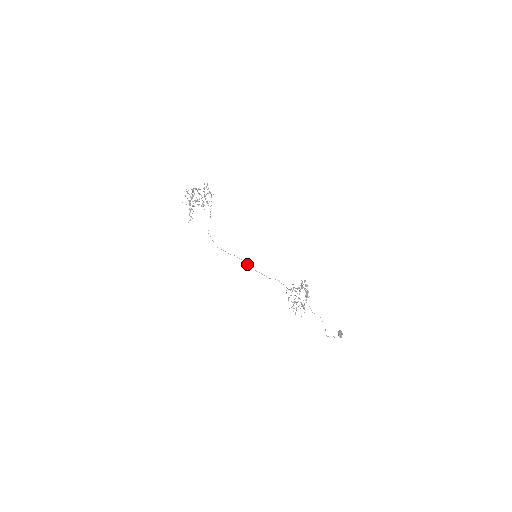
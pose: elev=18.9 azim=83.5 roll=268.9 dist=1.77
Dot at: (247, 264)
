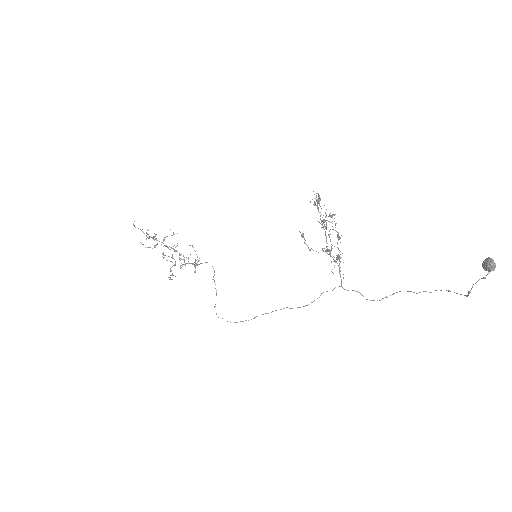
Dot at: (276, 310)
